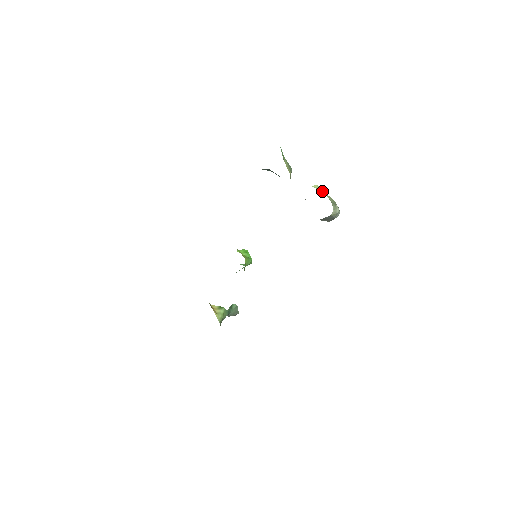
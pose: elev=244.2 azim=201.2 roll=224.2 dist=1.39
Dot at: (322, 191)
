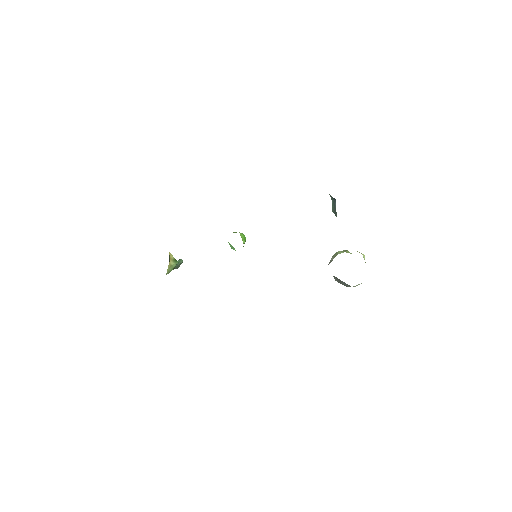
Dot at: occluded
